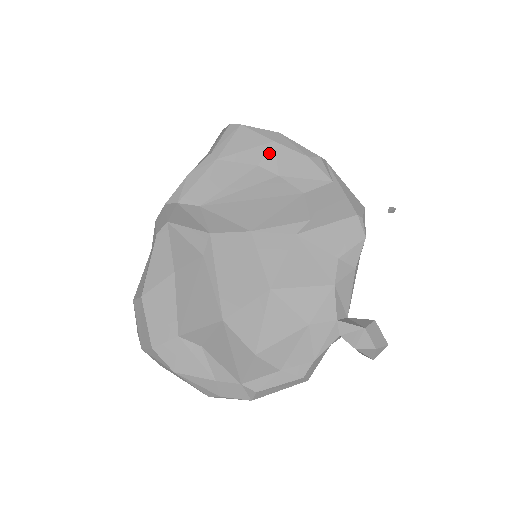
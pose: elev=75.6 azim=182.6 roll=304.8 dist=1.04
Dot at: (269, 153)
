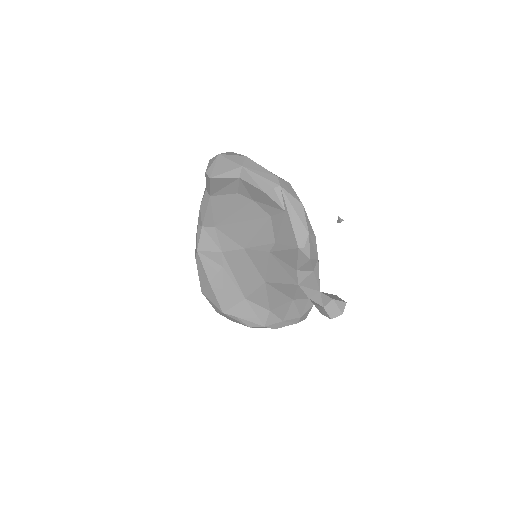
Dot at: (240, 186)
